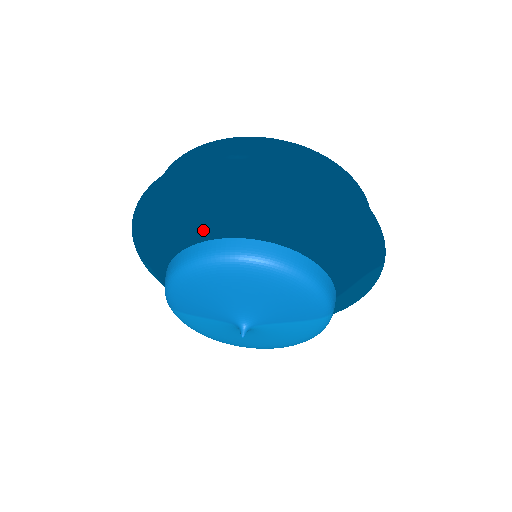
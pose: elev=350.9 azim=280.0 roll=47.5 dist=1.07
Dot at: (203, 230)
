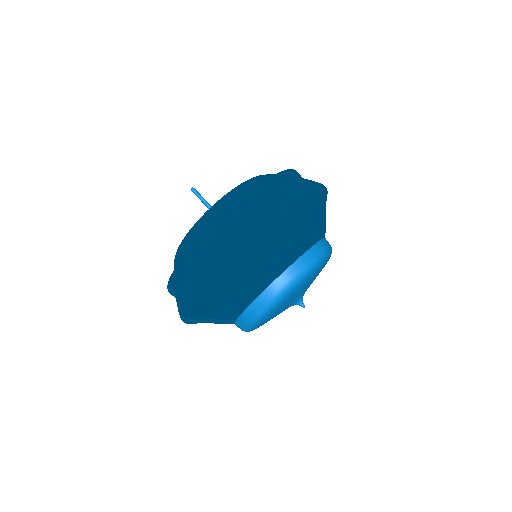
Dot at: (281, 266)
